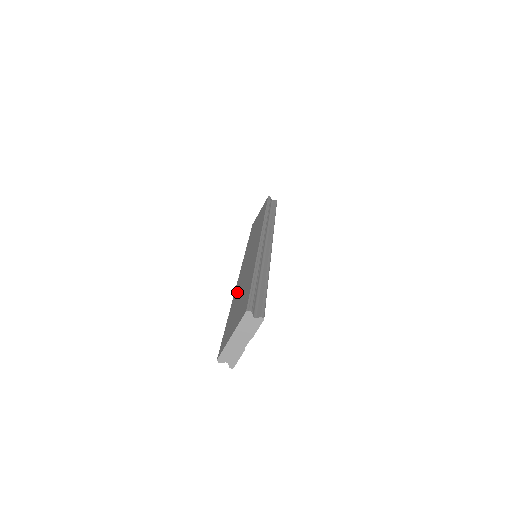
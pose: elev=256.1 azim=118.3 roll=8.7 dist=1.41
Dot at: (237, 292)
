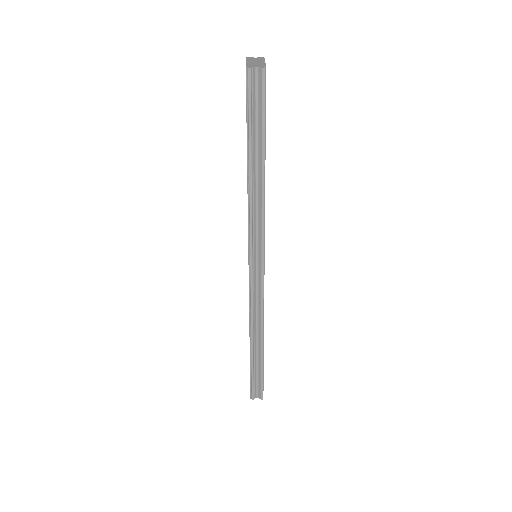
Dot at: occluded
